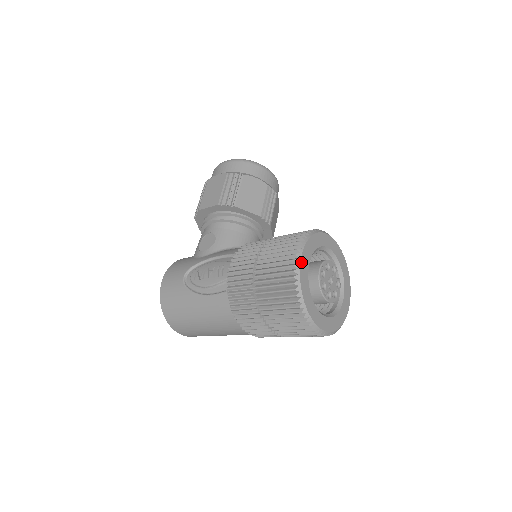
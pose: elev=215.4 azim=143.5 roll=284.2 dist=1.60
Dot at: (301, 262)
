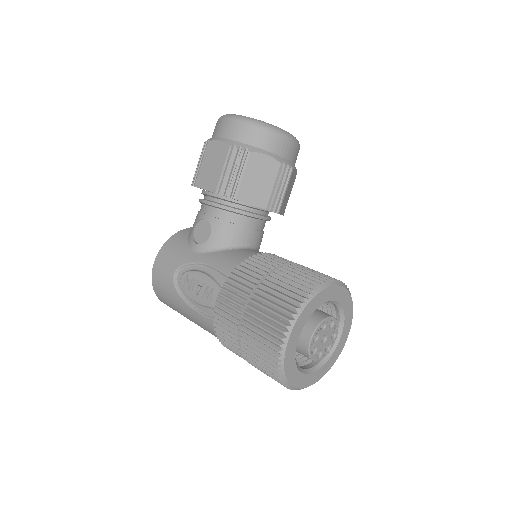
Dot at: (288, 342)
